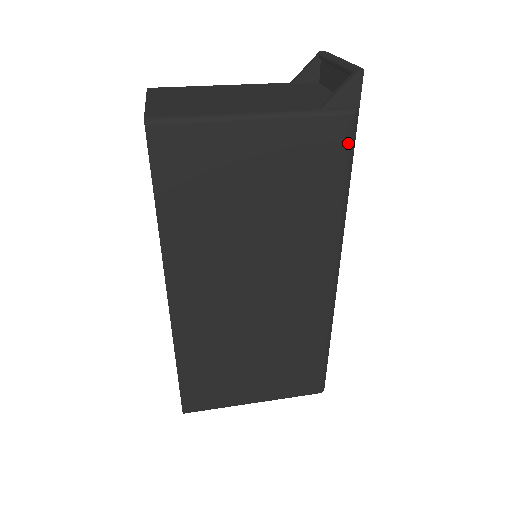
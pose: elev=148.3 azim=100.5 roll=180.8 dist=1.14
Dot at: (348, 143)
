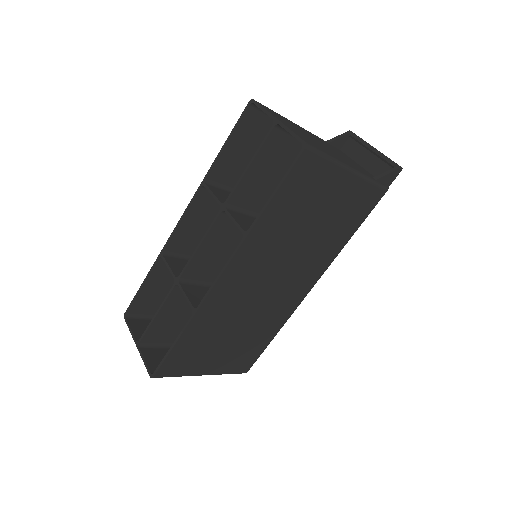
Dot at: (374, 206)
